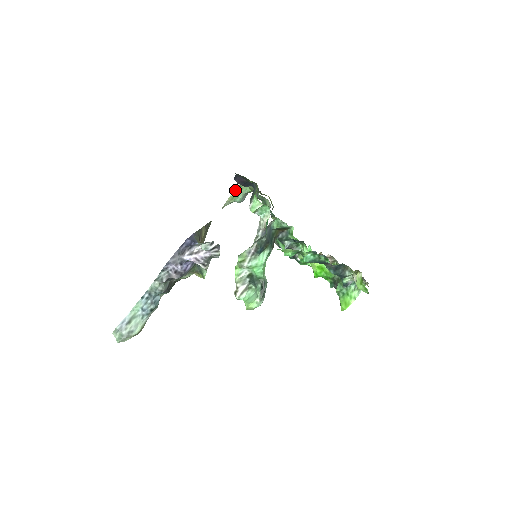
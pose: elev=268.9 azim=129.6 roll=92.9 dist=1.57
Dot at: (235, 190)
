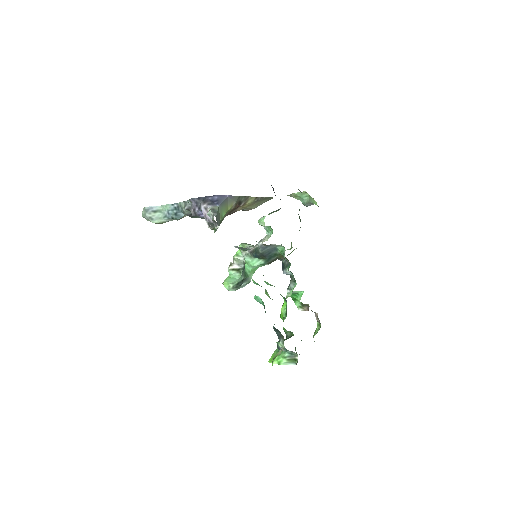
Dot at: occluded
